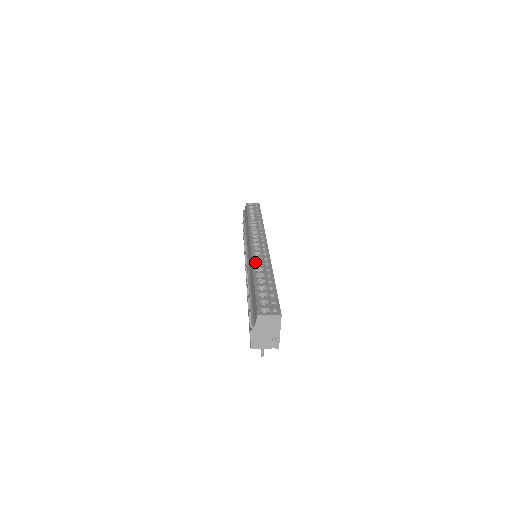
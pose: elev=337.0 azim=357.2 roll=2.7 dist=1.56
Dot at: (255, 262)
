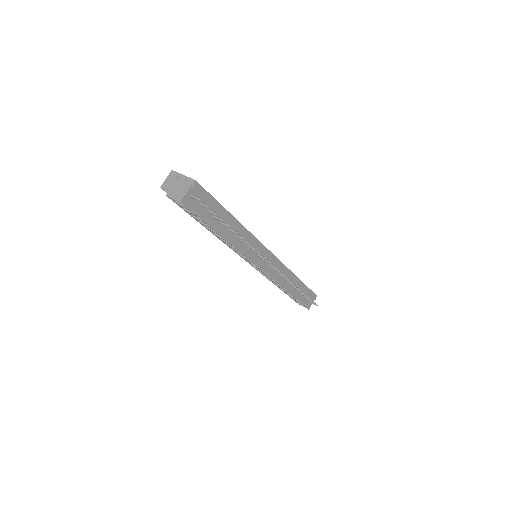
Dot at: occluded
